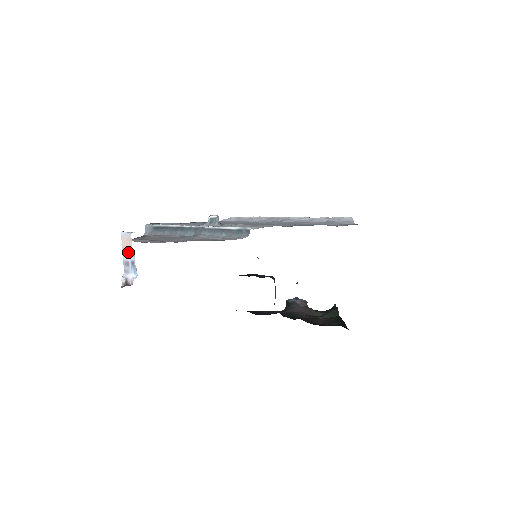
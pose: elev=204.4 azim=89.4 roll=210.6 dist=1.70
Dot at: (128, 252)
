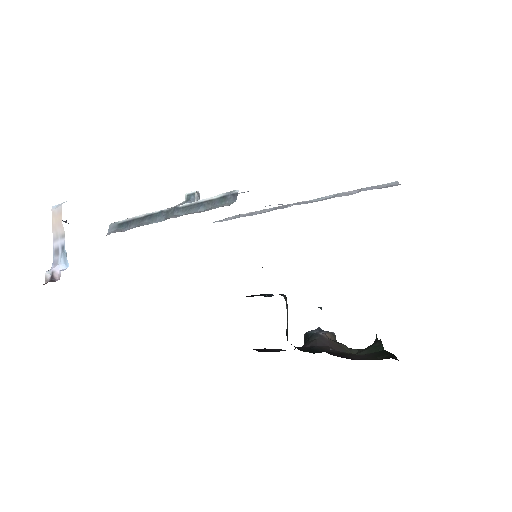
Dot at: (58, 233)
